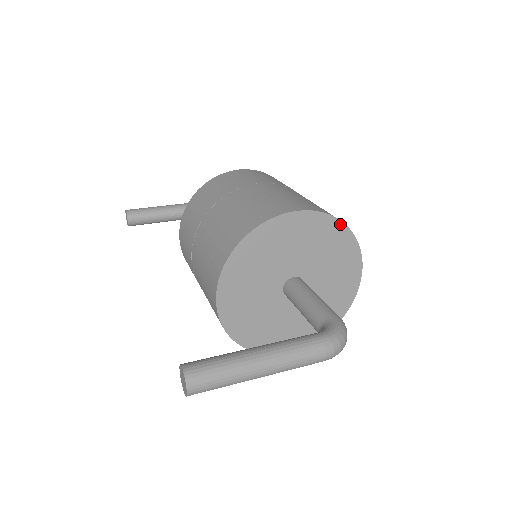
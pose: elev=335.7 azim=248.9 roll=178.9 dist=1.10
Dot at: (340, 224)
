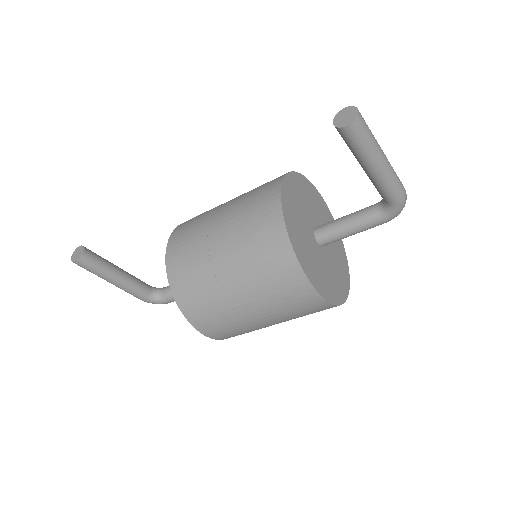
Dot at: (333, 218)
